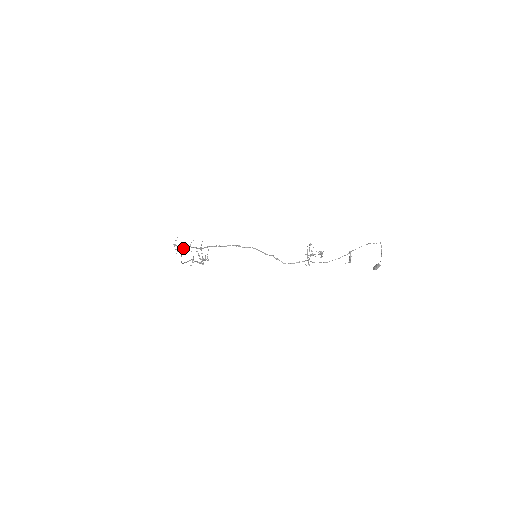
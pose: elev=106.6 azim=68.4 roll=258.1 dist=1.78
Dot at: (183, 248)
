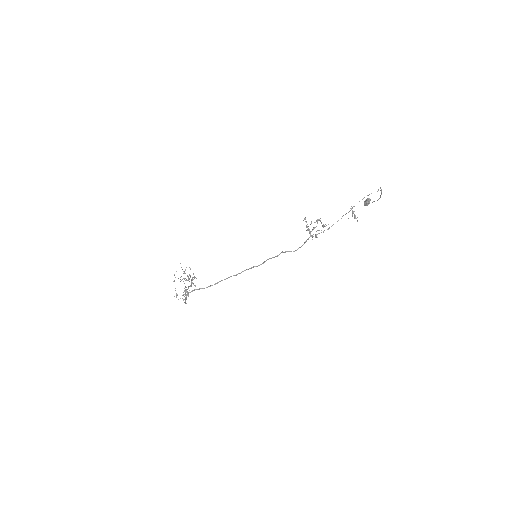
Dot at: (187, 294)
